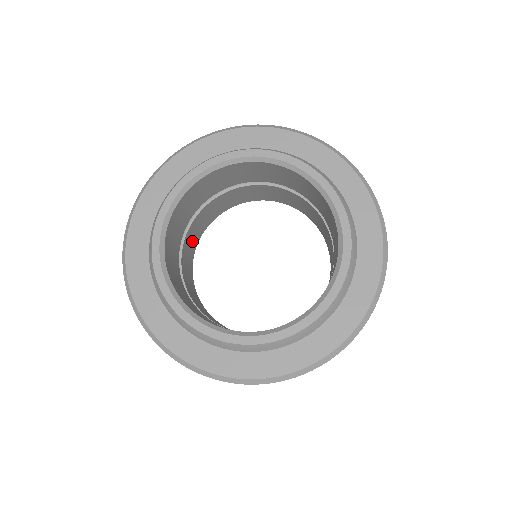
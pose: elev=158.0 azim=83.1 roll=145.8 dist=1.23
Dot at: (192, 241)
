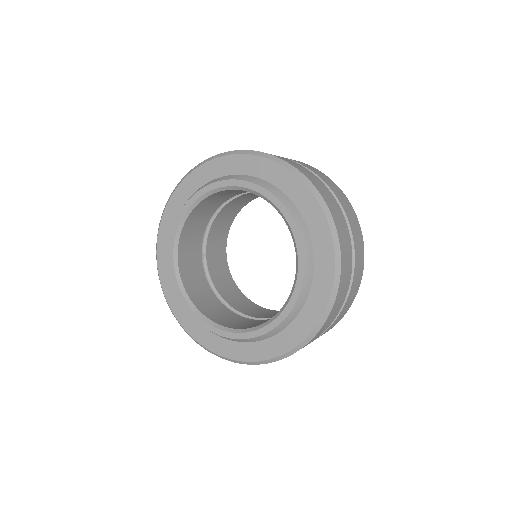
Dot at: (218, 239)
